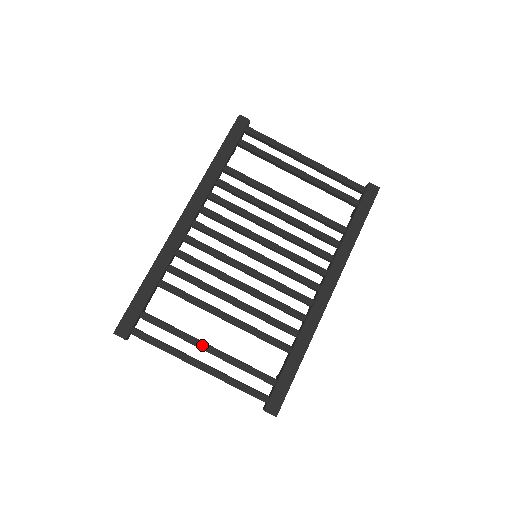
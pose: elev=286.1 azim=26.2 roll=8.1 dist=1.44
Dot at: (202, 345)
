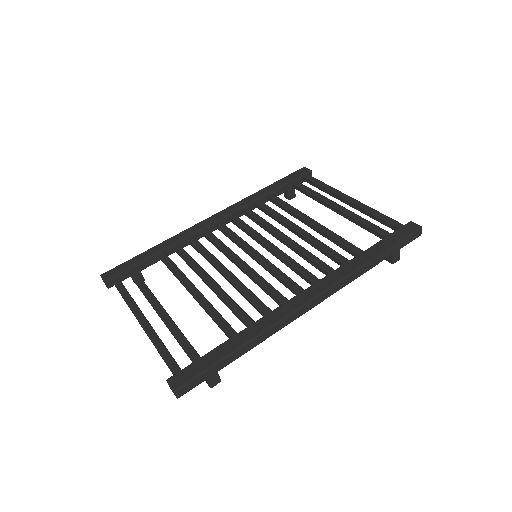
Dot at: (157, 304)
